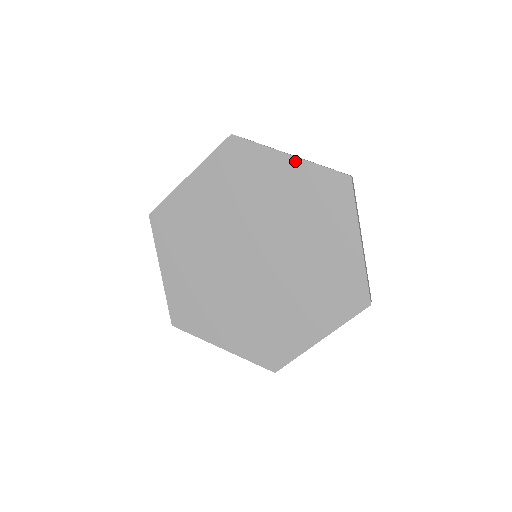
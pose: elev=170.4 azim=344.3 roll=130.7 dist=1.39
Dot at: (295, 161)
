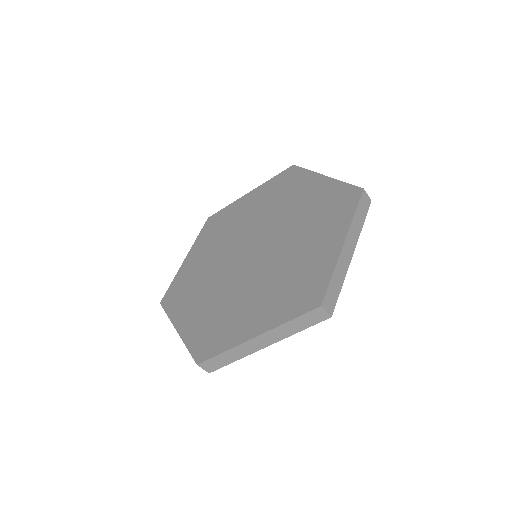
Dot at: (326, 180)
